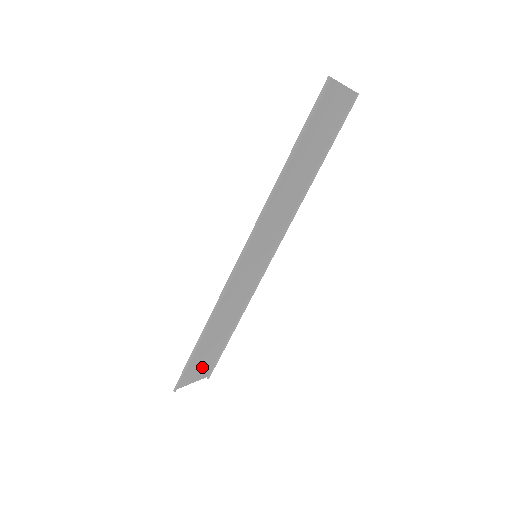
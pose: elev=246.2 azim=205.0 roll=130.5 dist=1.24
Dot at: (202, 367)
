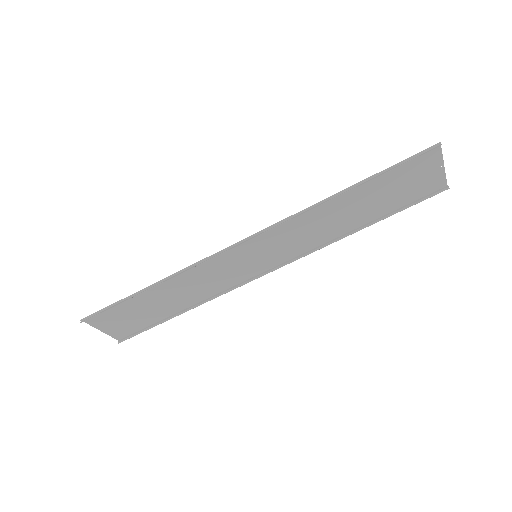
Dot at: (123, 324)
